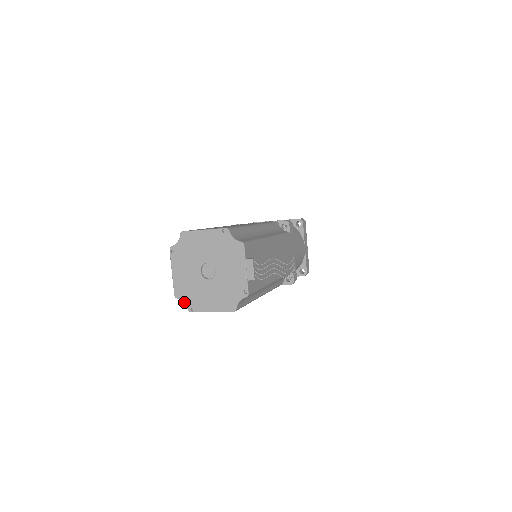
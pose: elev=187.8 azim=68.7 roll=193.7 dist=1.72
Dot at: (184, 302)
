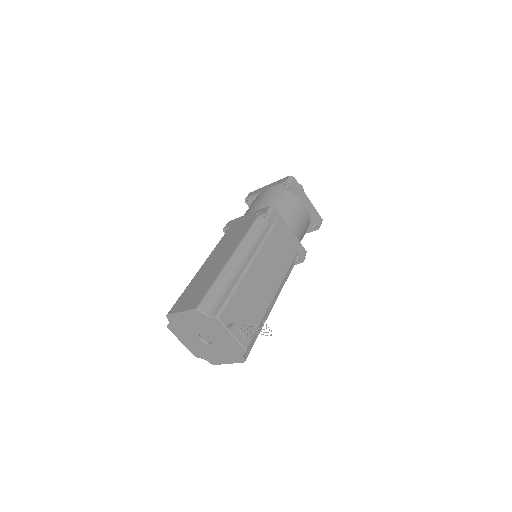
Dot at: occluded
